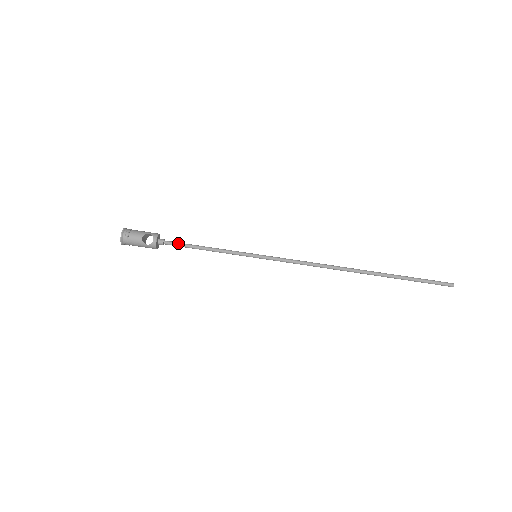
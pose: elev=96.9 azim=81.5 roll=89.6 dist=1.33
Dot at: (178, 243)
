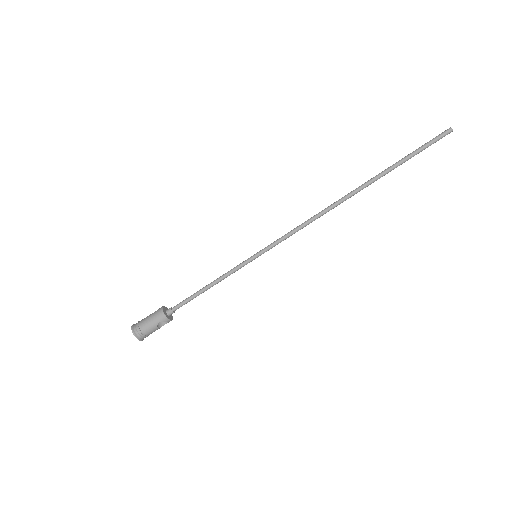
Dot at: (185, 303)
